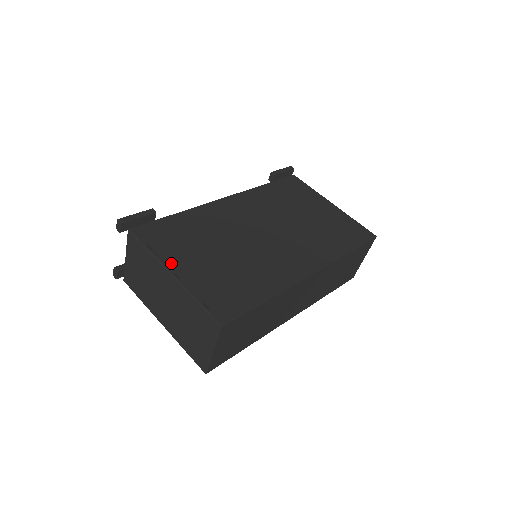
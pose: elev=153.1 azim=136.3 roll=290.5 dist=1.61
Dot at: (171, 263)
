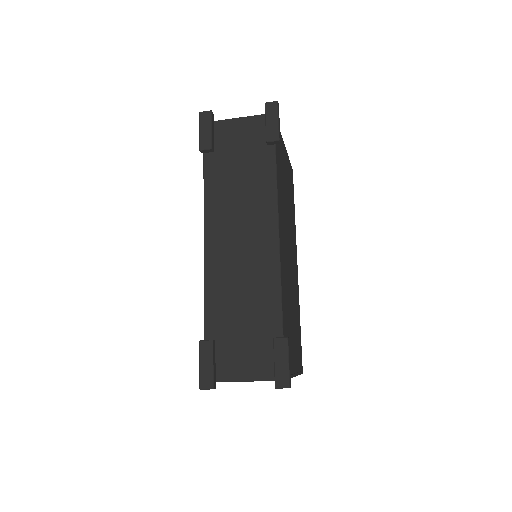
Dot at: (294, 369)
